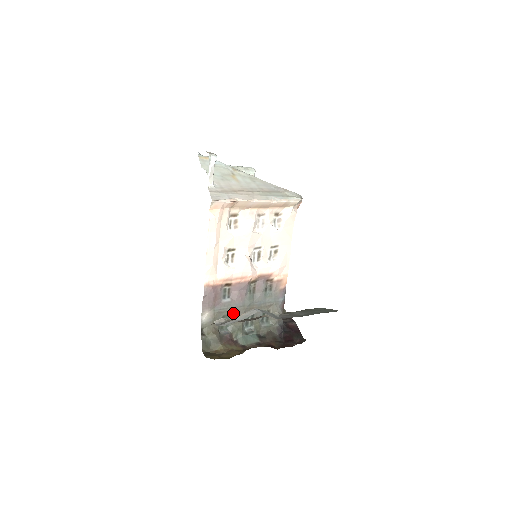
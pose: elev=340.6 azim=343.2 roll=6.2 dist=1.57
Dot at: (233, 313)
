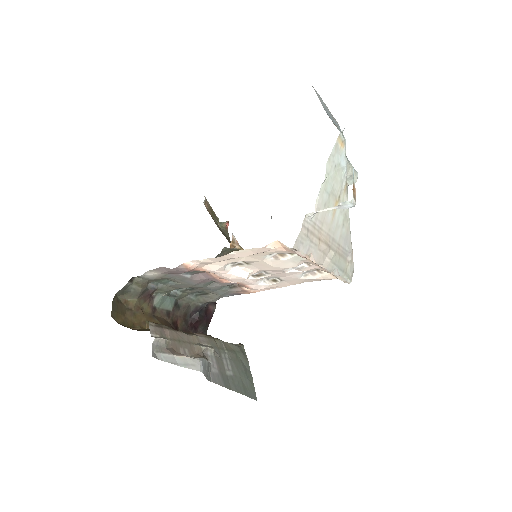
Dot at: (179, 283)
